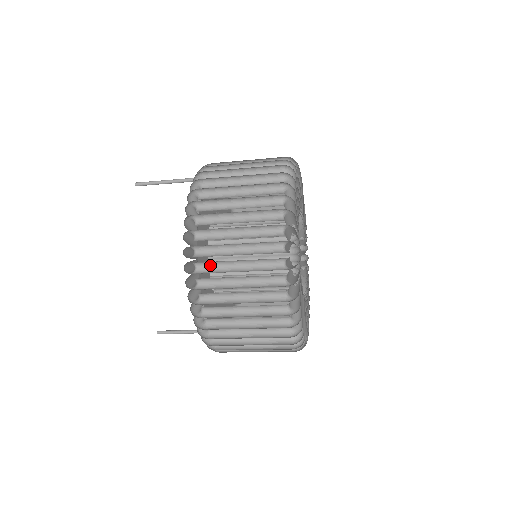
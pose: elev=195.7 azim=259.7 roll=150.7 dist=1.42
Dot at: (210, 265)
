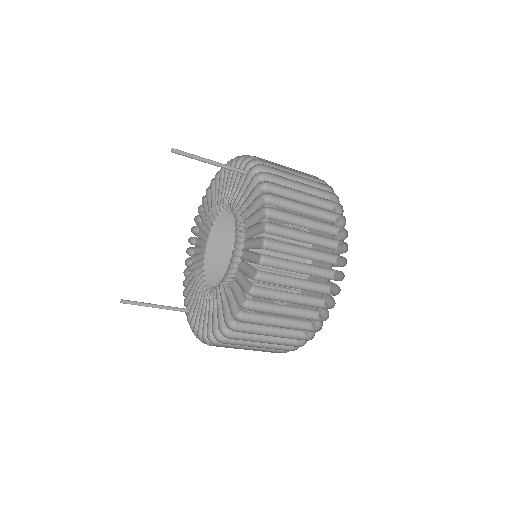
Dot at: (267, 290)
